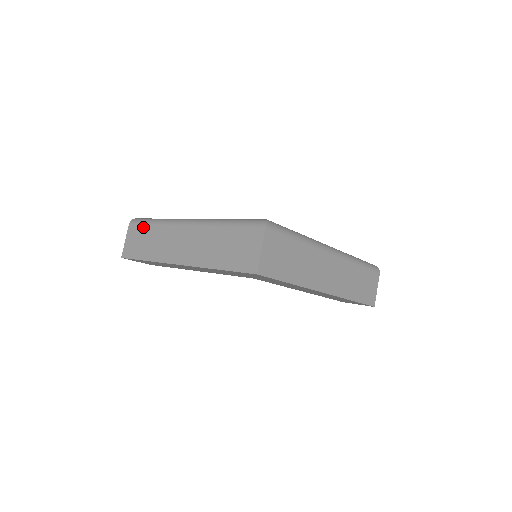
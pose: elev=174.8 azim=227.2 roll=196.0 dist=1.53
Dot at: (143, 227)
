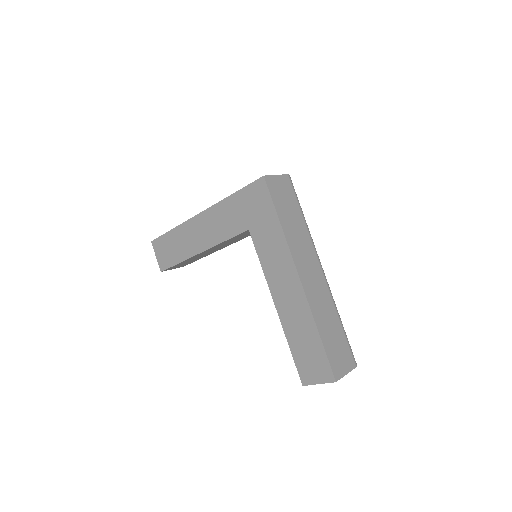
Dot at: occluded
